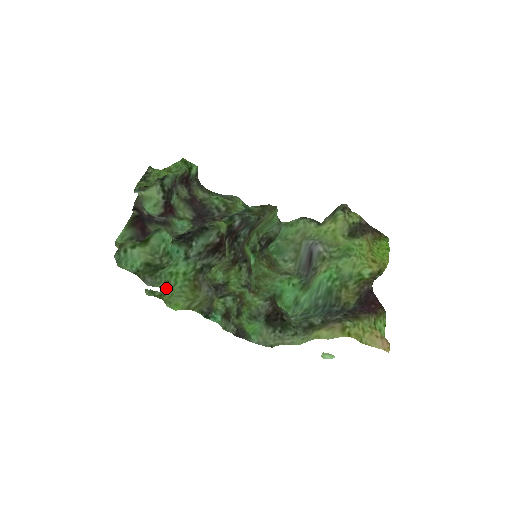
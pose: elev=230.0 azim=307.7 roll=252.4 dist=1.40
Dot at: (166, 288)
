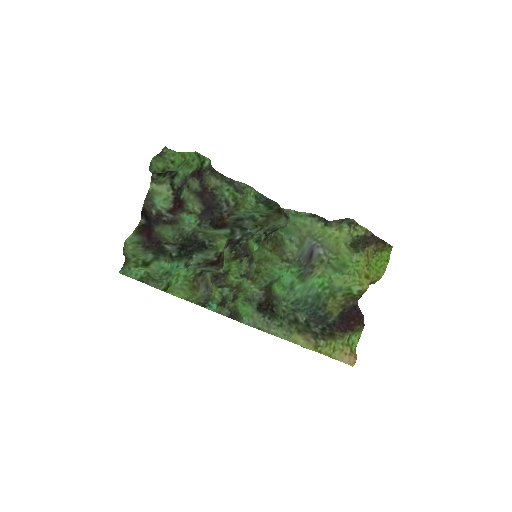
Dot at: (167, 288)
